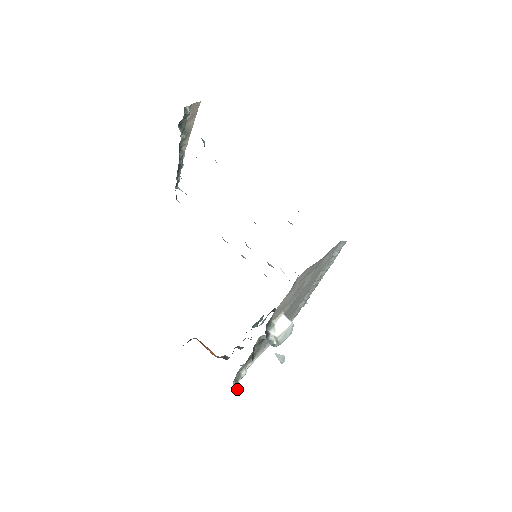
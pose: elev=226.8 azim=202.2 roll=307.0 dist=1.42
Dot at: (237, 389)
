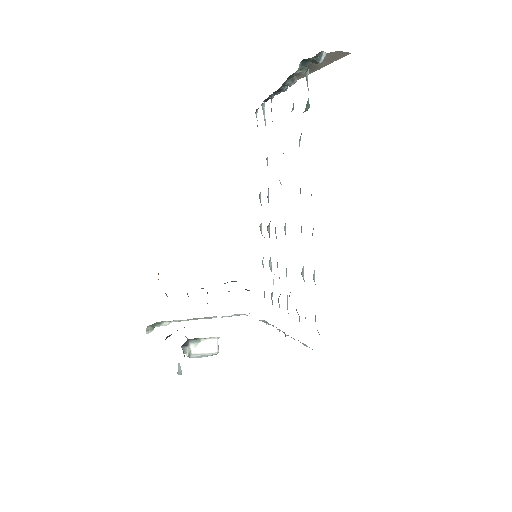
Dot at: (147, 333)
